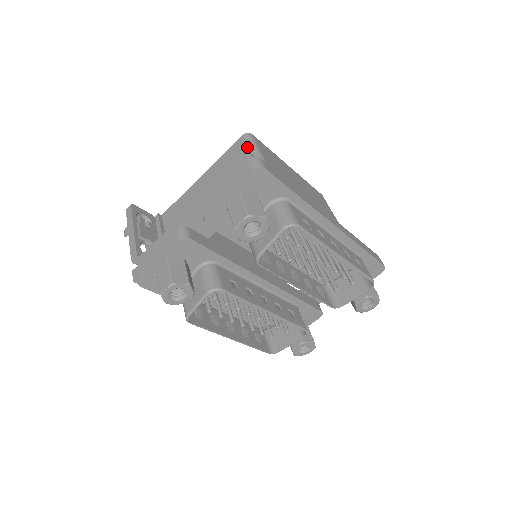
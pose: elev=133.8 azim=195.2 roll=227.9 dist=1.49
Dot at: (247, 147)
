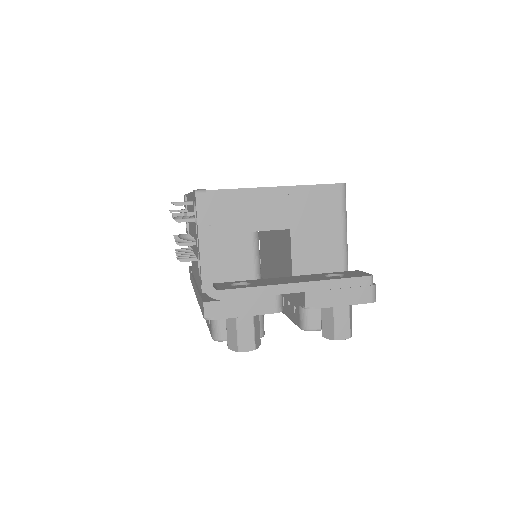
Dot at: (342, 207)
